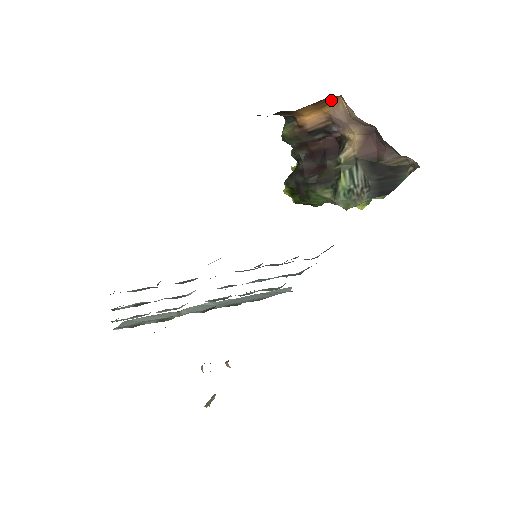
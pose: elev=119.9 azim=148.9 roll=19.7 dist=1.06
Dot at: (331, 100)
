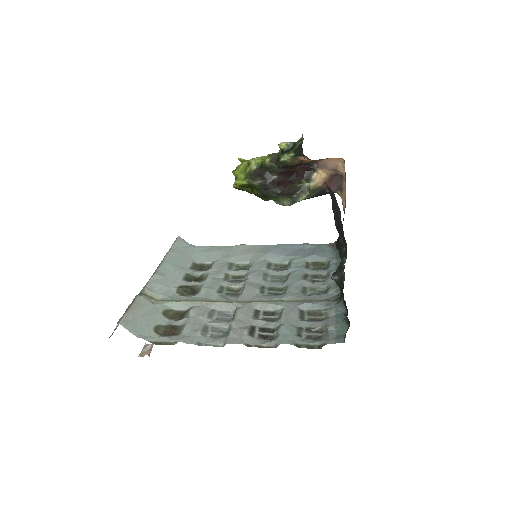
Dot at: (336, 158)
